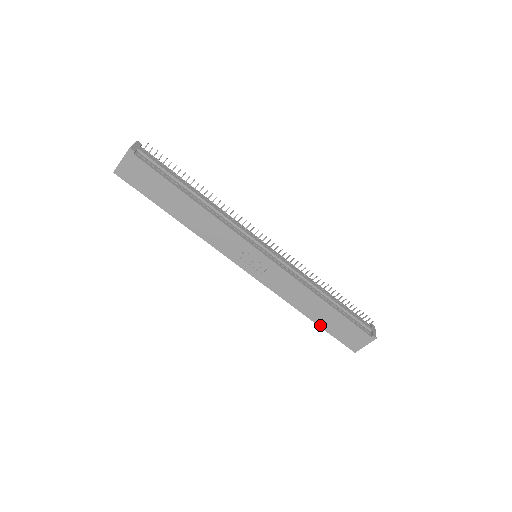
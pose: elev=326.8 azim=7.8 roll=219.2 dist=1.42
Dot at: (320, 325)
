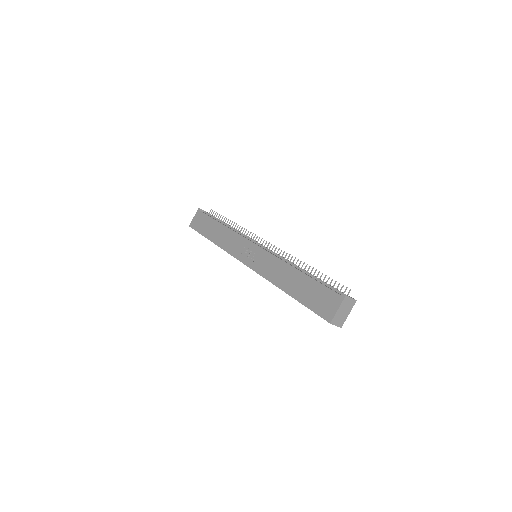
Dot at: (296, 298)
